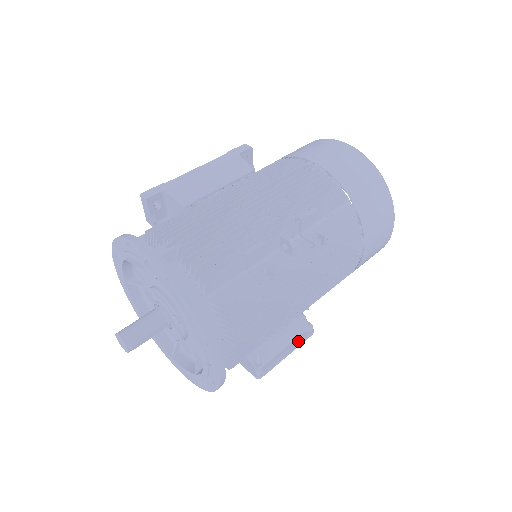
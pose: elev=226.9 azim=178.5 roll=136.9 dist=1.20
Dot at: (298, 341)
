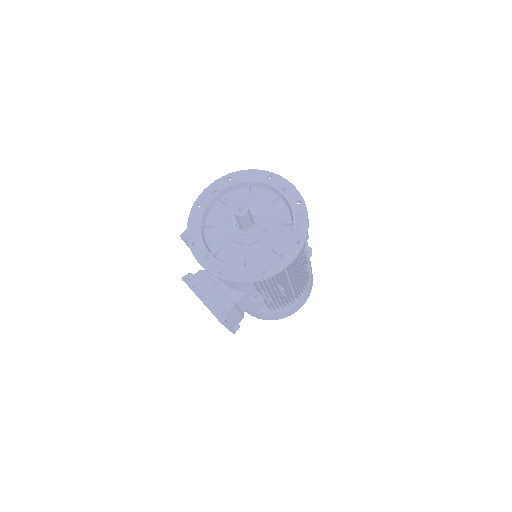
Dot at: occluded
